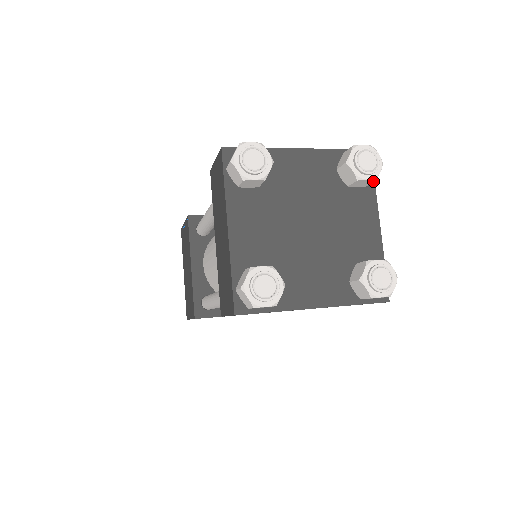
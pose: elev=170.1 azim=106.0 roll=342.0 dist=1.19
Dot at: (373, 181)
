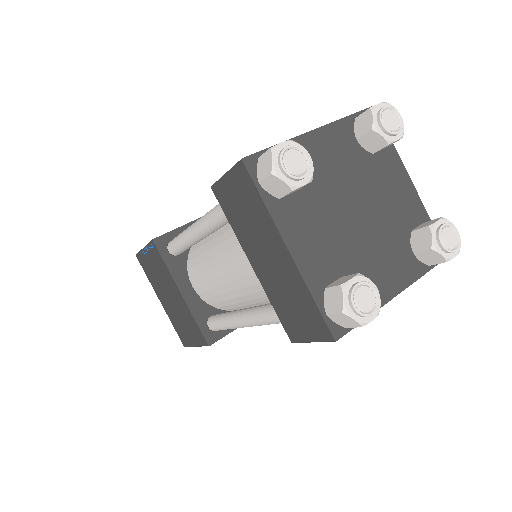
Dot at: (399, 139)
